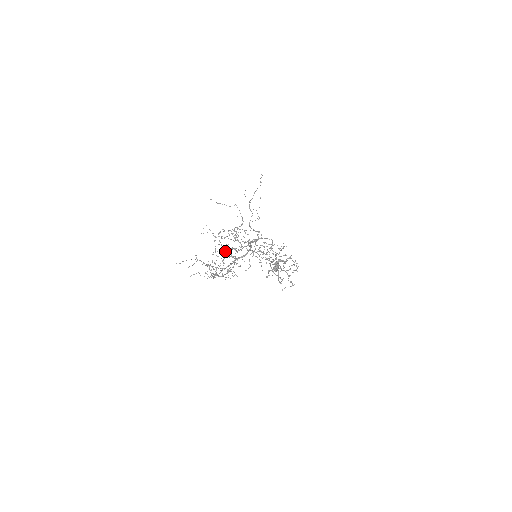
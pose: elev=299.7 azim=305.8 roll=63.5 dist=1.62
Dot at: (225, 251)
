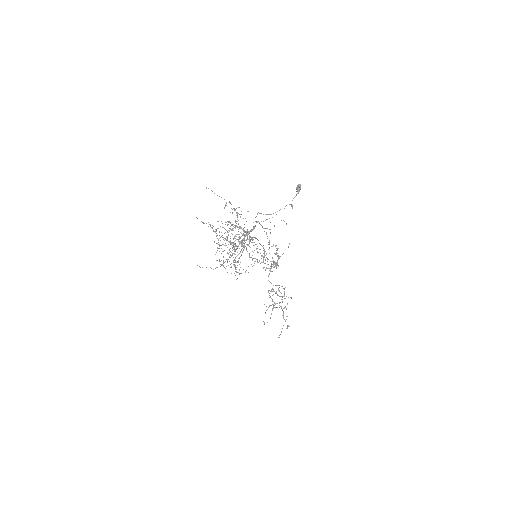
Dot at: occluded
